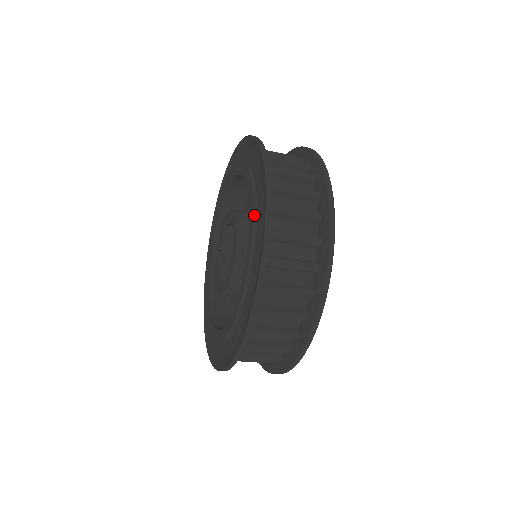
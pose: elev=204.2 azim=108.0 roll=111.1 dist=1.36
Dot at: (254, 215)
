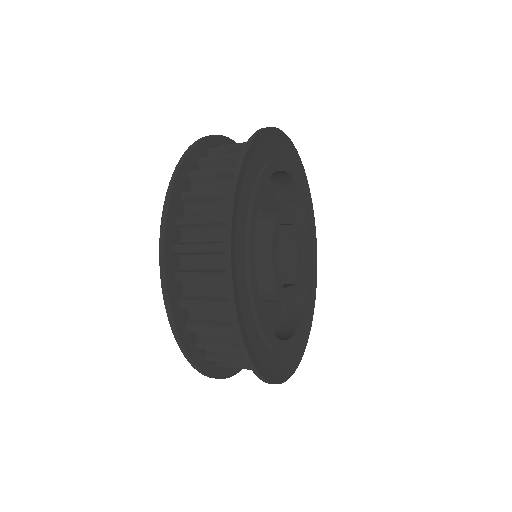
Dot at: occluded
